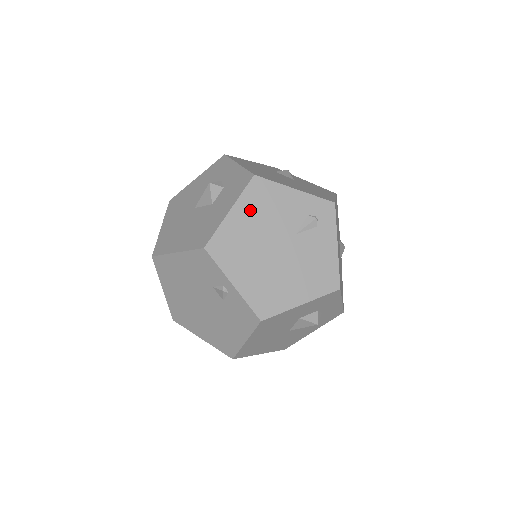
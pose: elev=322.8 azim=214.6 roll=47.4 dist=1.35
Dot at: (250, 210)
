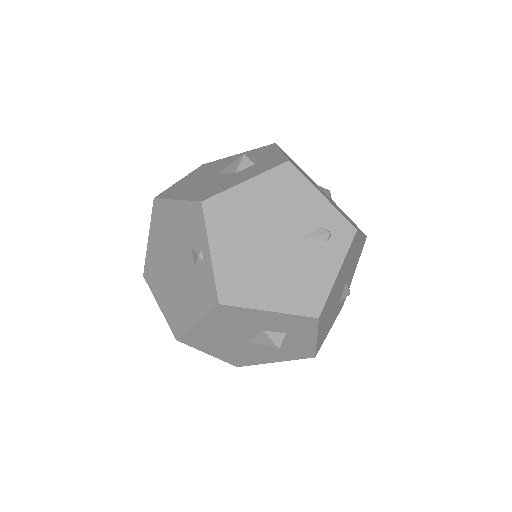
Dot at: (267, 191)
